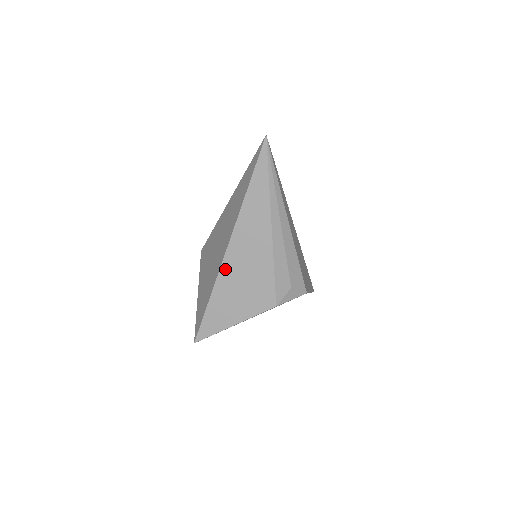
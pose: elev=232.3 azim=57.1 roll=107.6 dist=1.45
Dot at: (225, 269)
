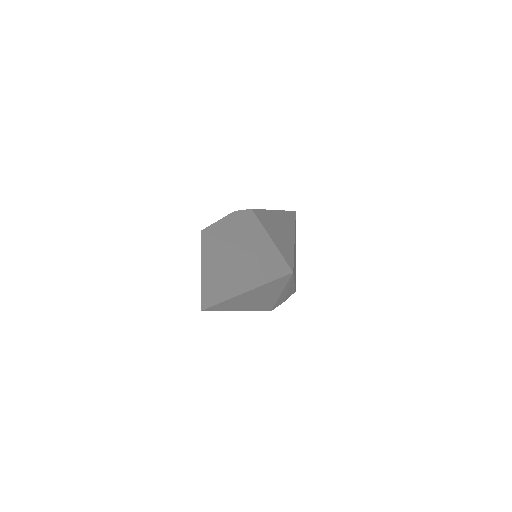
Dot at: (234, 300)
